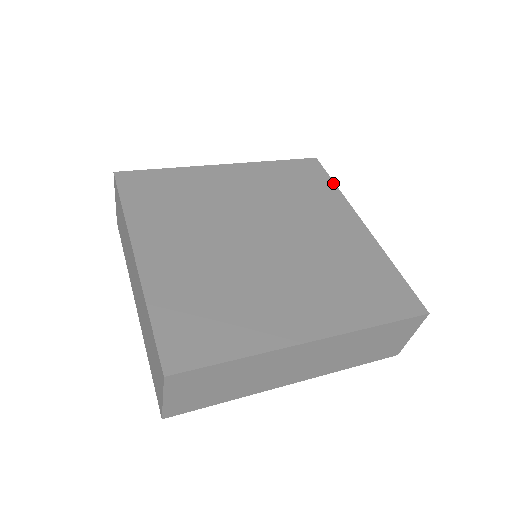
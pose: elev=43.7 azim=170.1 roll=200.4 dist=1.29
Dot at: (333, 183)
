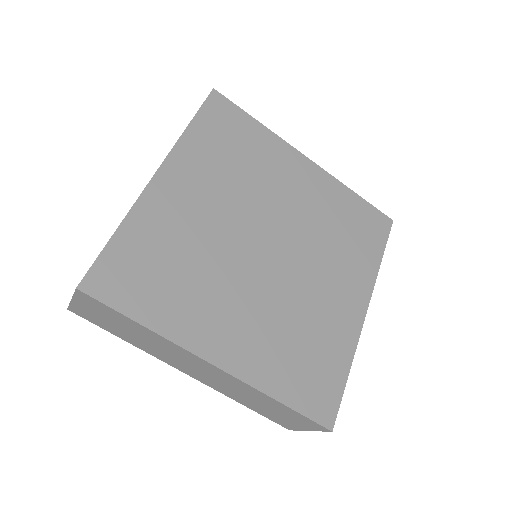
Dot at: (254, 120)
